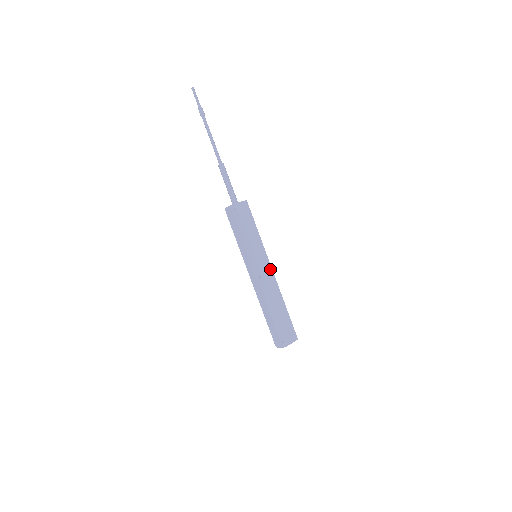
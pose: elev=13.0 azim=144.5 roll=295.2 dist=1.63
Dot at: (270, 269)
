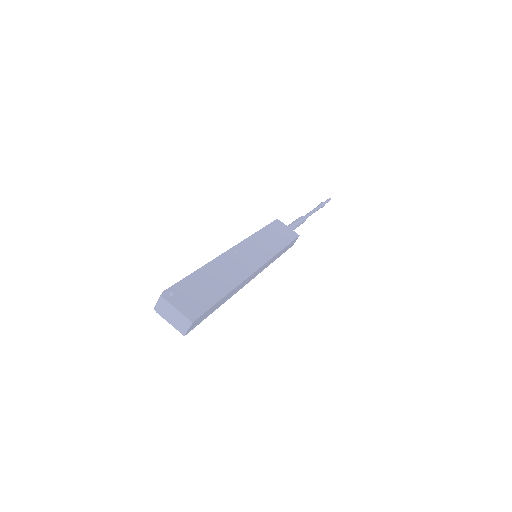
Dot at: (257, 266)
